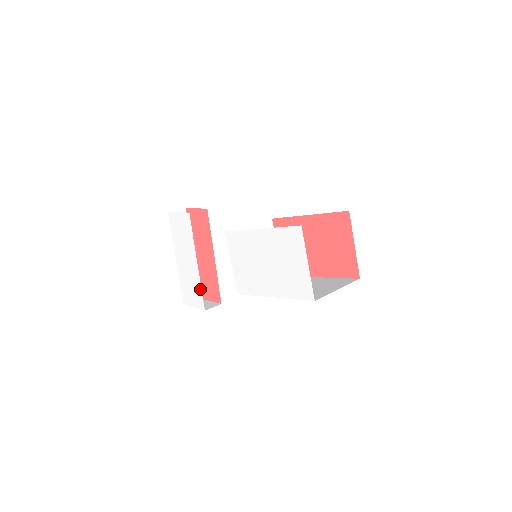
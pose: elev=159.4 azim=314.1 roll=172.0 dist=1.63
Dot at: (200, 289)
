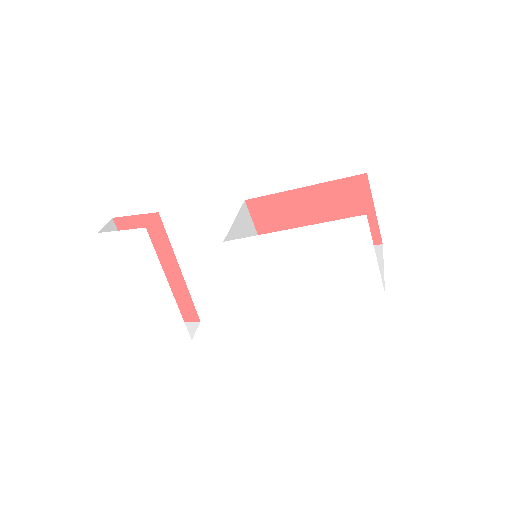
Dot at: (180, 318)
